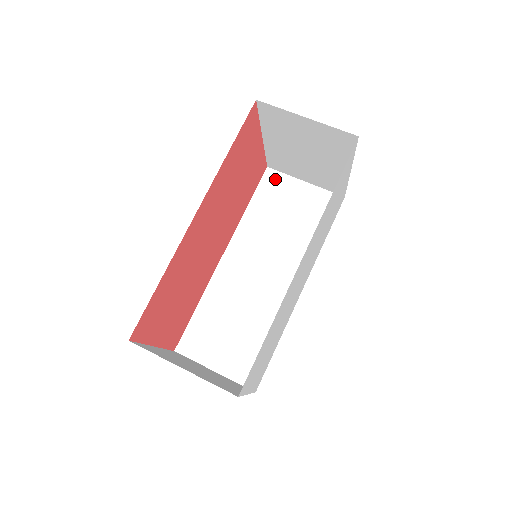
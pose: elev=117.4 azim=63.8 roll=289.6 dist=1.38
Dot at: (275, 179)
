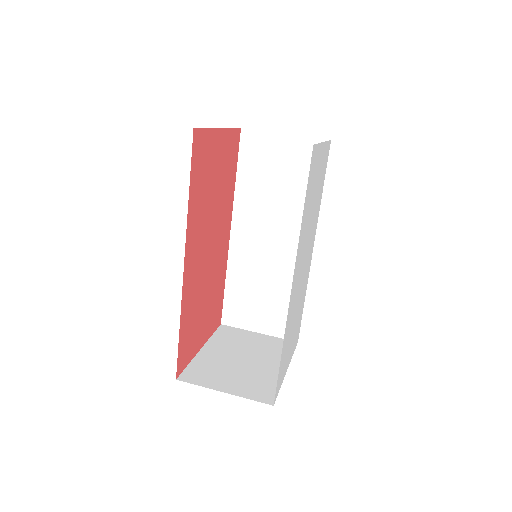
Dot at: (253, 140)
